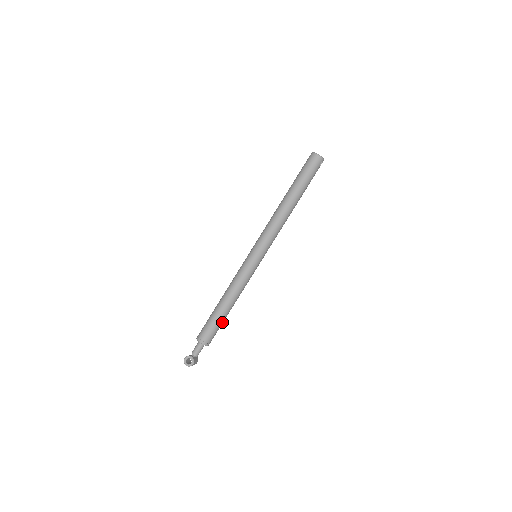
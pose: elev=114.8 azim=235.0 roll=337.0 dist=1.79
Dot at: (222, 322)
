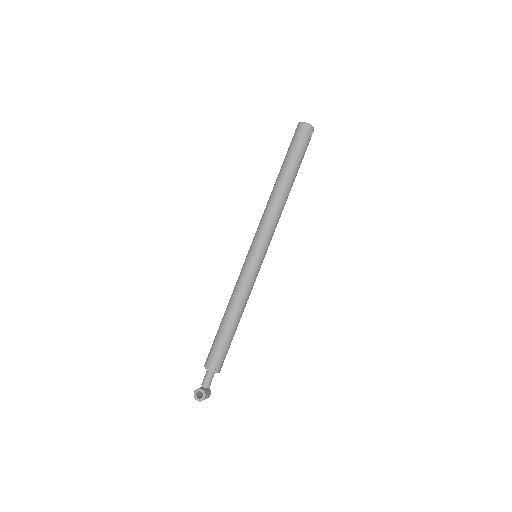
Dot at: (230, 341)
